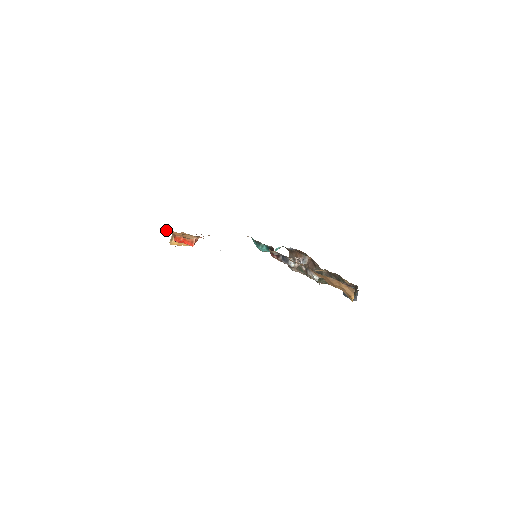
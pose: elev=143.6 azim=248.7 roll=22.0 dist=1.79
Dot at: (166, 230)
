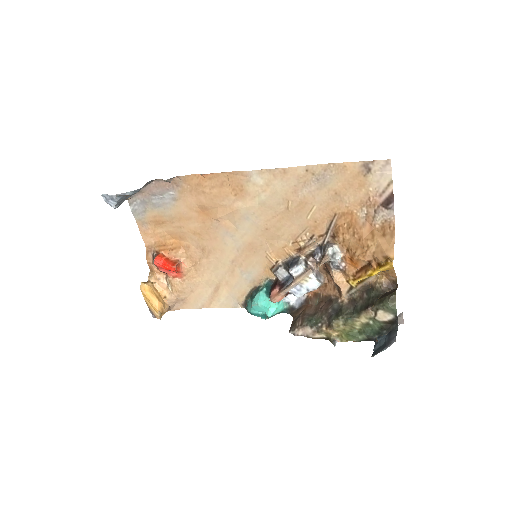
Dot at: (151, 251)
